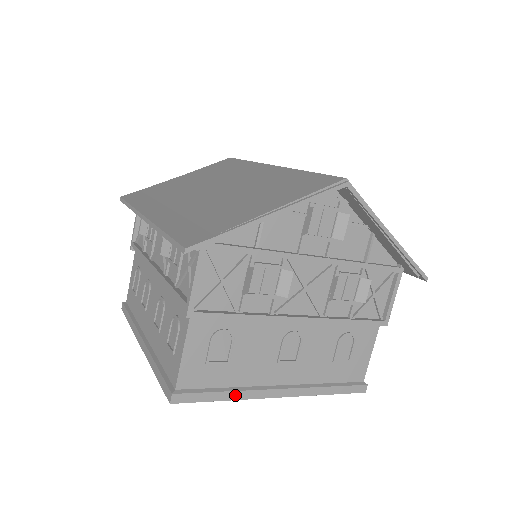
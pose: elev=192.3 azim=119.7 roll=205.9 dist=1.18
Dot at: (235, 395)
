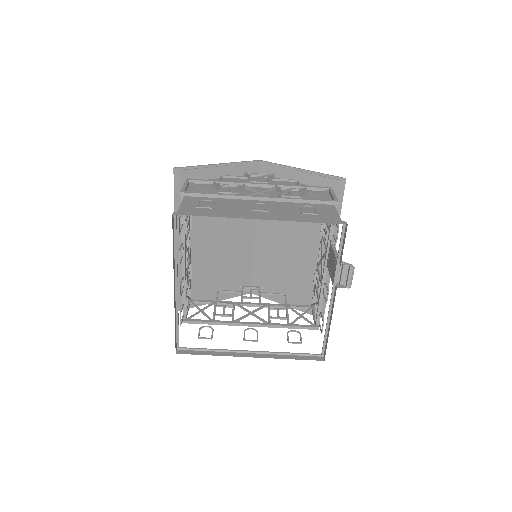
Dot at: (221, 216)
